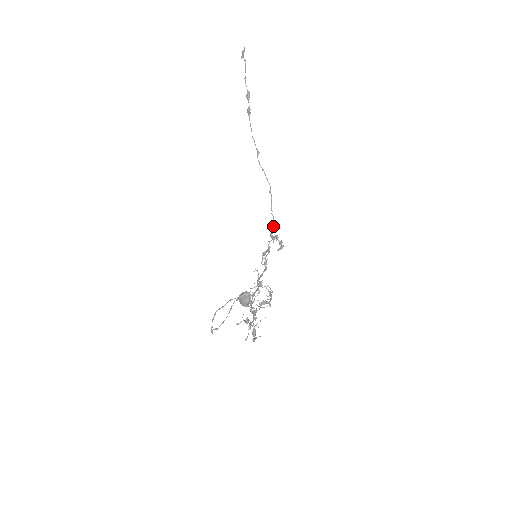
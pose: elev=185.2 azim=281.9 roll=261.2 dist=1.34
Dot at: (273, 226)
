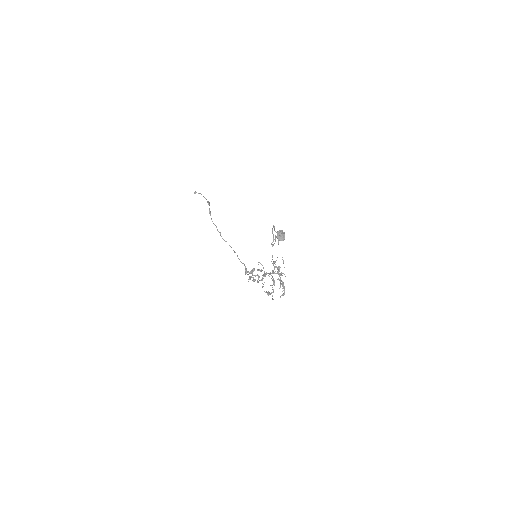
Dot at: (246, 269)
